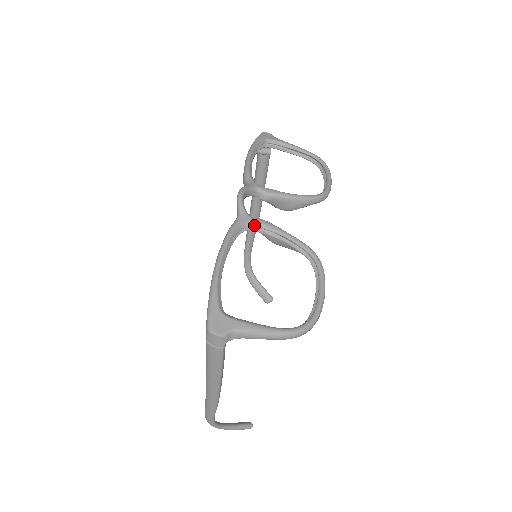
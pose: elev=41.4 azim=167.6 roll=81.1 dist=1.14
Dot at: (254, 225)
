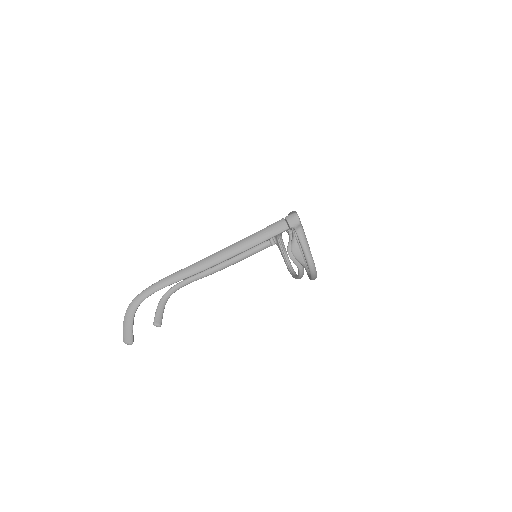
Dot at: occluded
